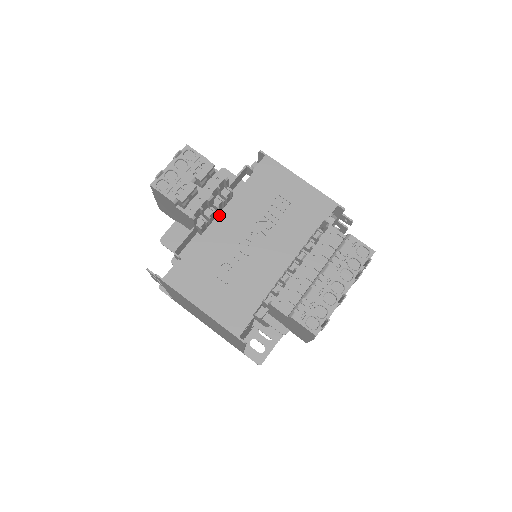
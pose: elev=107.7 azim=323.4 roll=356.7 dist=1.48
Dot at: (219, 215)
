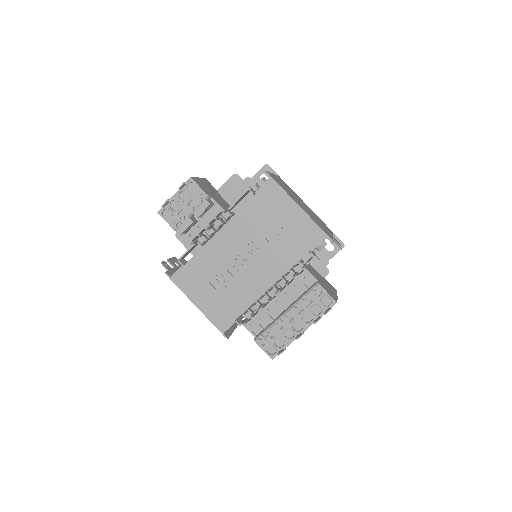
Dot at: (220, 230)
